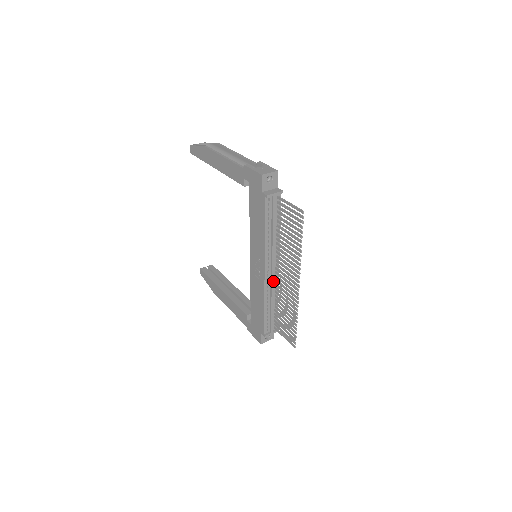
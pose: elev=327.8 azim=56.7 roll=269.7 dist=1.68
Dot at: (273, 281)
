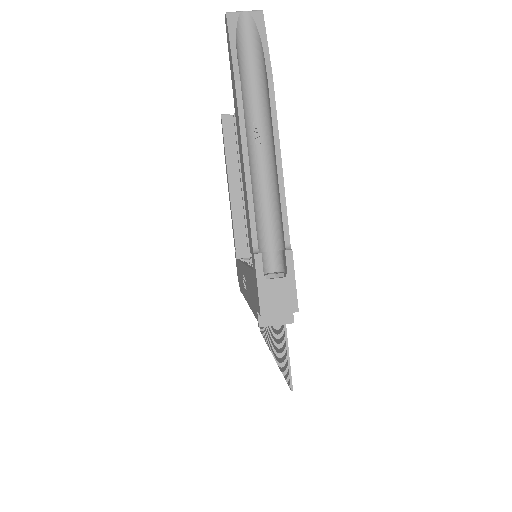
Dot at: occluded
